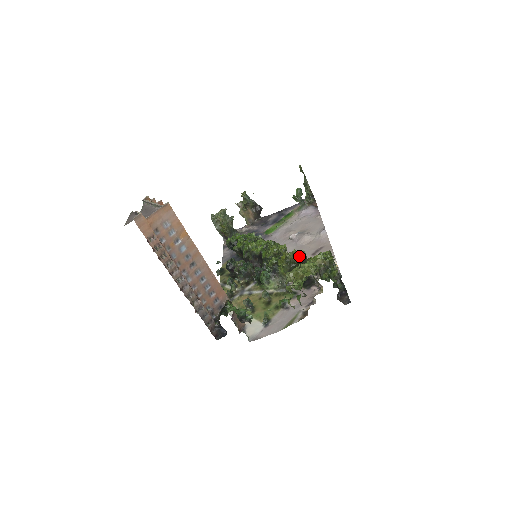
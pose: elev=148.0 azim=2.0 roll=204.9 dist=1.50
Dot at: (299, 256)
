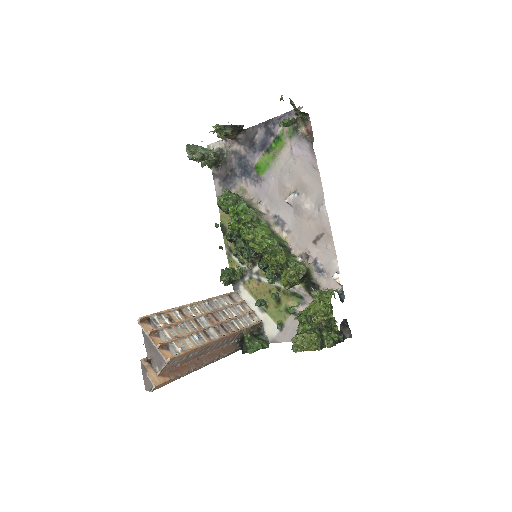
Dot at: (300, 277)
